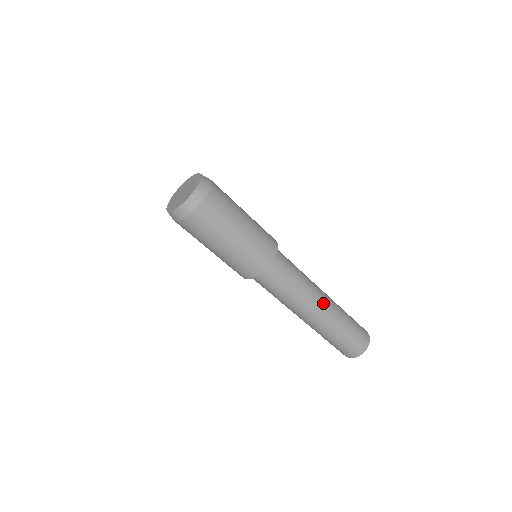
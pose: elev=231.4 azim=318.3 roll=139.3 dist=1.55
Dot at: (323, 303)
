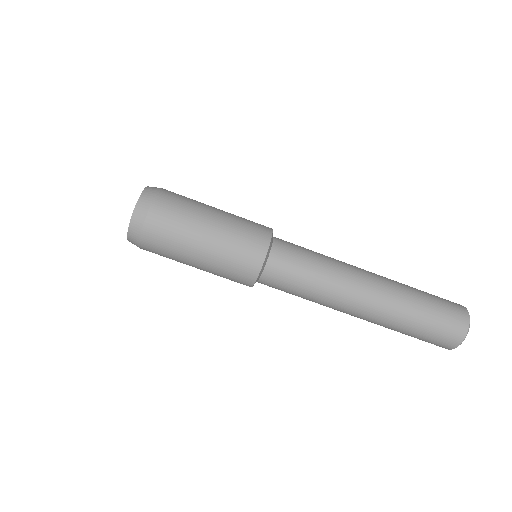
Dot at: occluded
